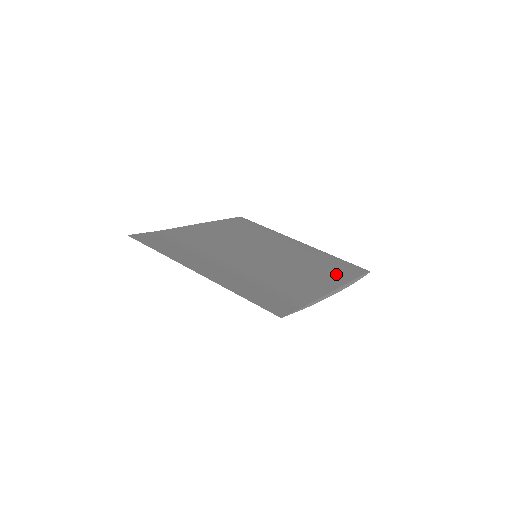
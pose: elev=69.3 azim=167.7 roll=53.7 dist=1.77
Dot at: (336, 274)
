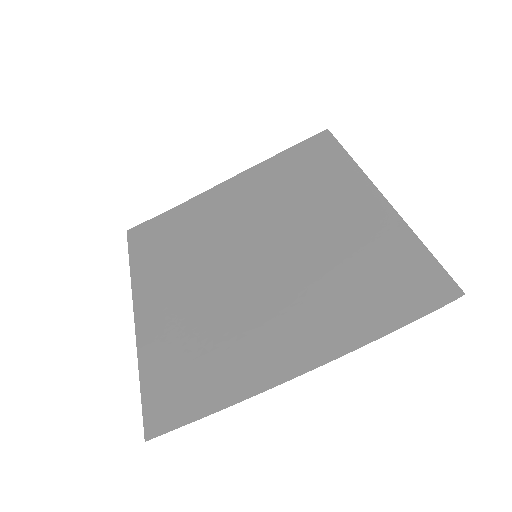
Dot at: (356, 311)
